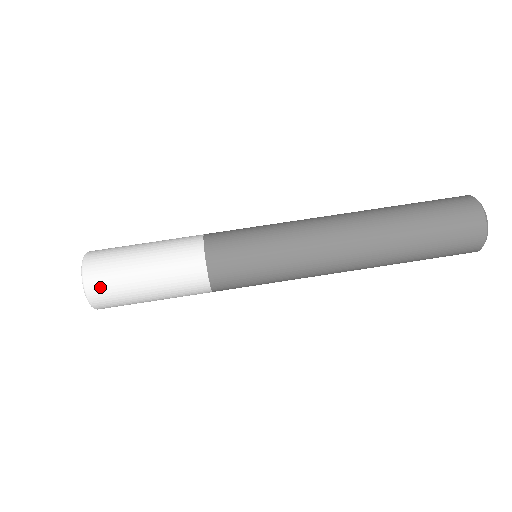
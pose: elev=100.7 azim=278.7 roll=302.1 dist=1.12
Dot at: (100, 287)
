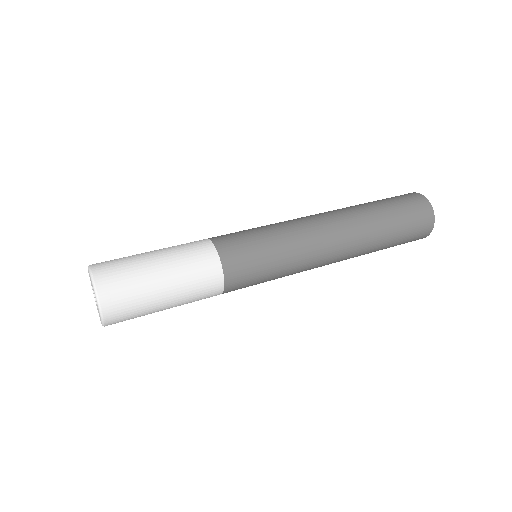
Dot at: (105, 262)
